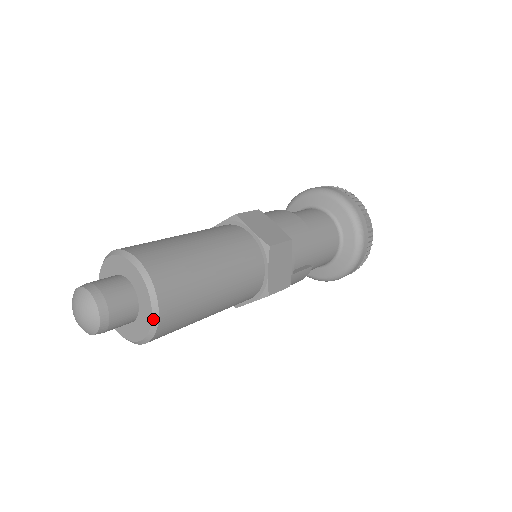
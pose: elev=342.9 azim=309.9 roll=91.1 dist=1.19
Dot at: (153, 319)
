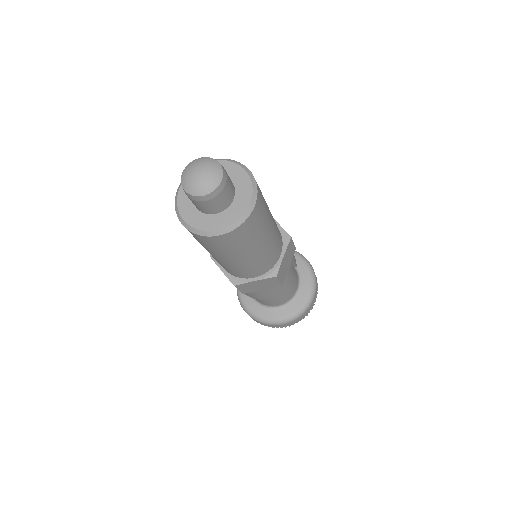
Dot at: (247, 211)
